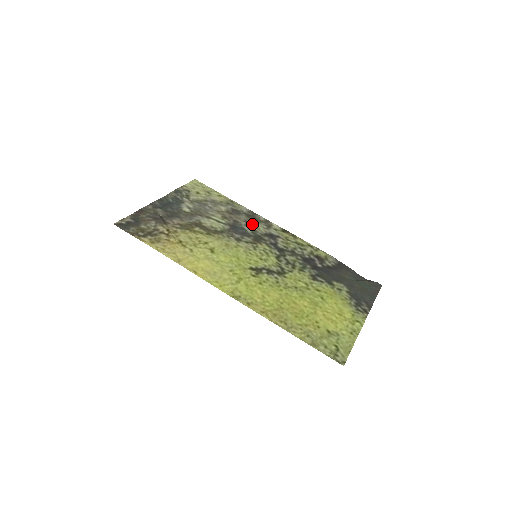
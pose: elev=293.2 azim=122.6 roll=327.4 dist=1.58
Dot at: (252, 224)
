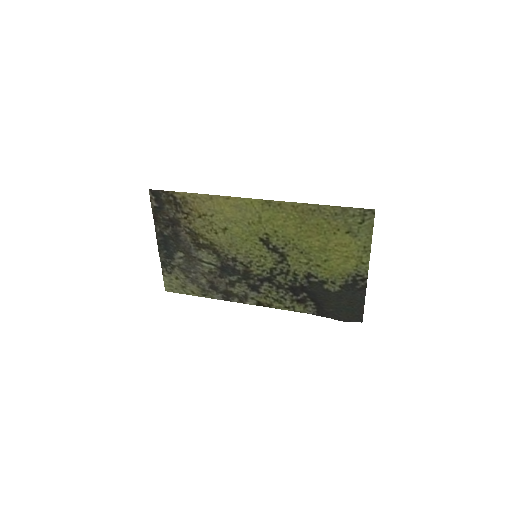
Dot at: (233, 286)
